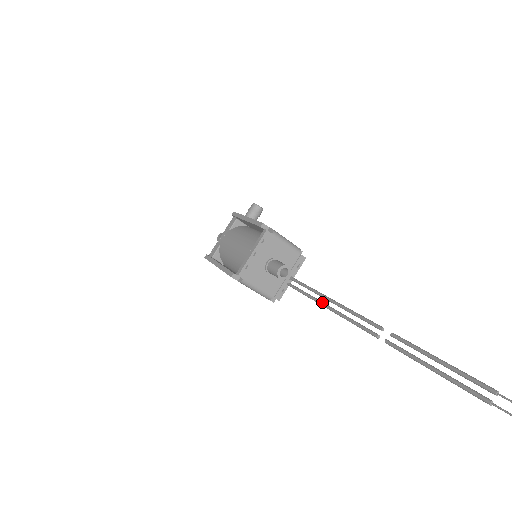
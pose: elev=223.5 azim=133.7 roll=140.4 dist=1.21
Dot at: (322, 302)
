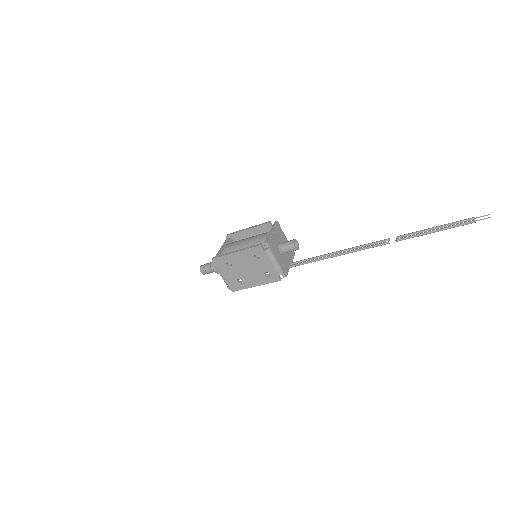
Dot at: (331, 255)
